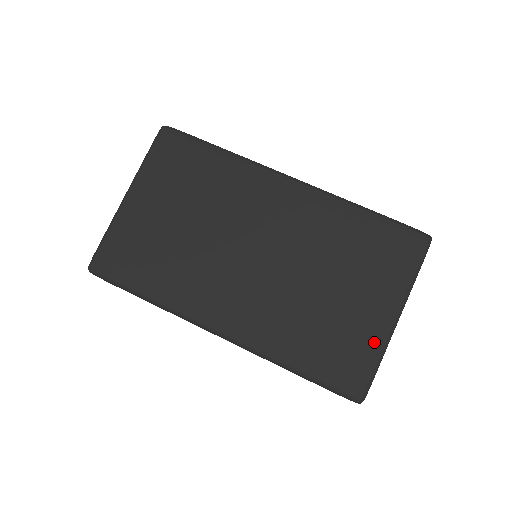
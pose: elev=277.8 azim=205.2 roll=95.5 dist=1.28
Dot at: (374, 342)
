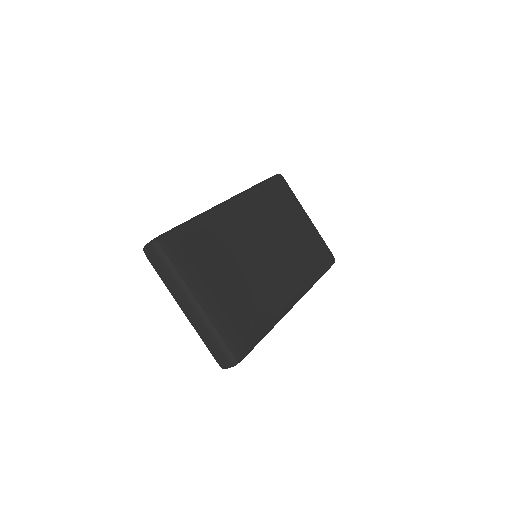
Dot at: (317, 234)
